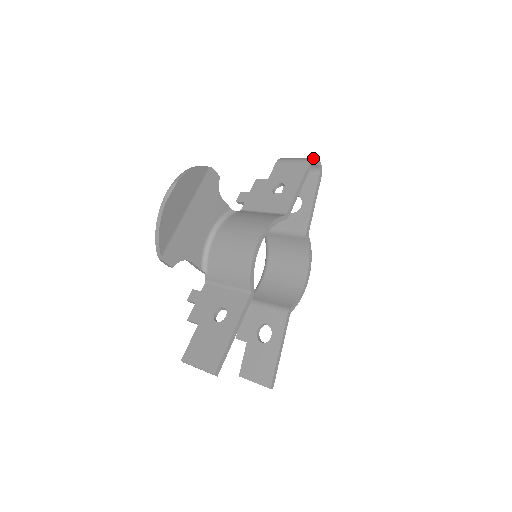
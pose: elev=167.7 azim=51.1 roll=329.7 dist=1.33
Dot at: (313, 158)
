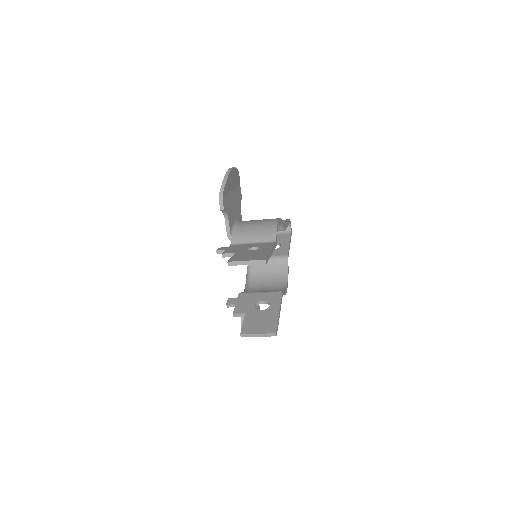
Dot at: occluded
